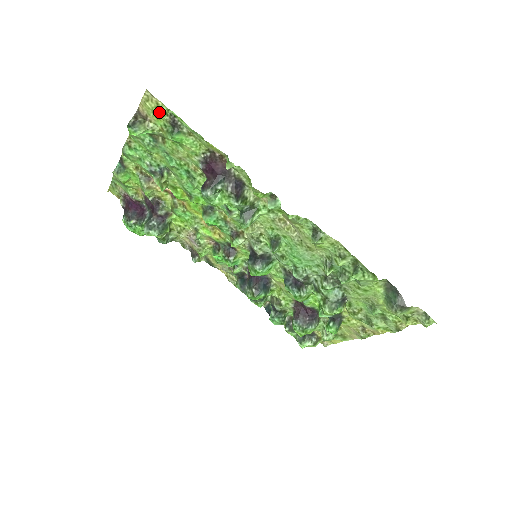
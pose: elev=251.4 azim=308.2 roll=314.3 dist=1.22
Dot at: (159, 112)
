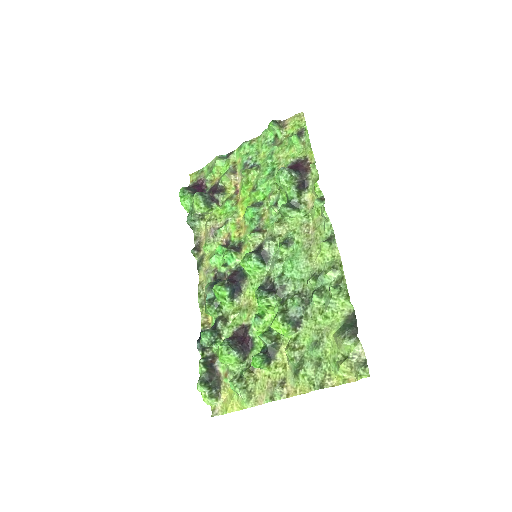
Dot at: (298, 124)
